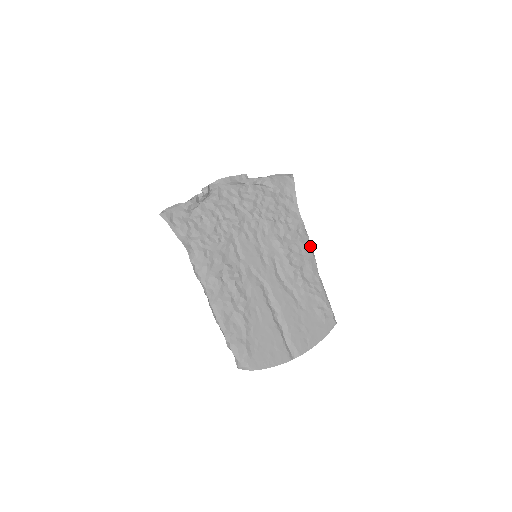
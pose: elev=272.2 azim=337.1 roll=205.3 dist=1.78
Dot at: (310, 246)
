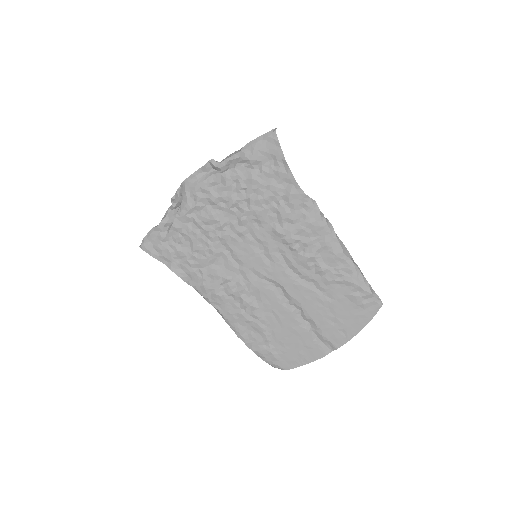
Dot at: (324, 222)
